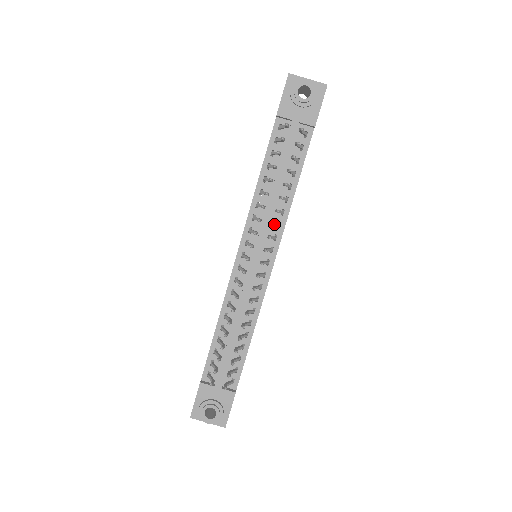
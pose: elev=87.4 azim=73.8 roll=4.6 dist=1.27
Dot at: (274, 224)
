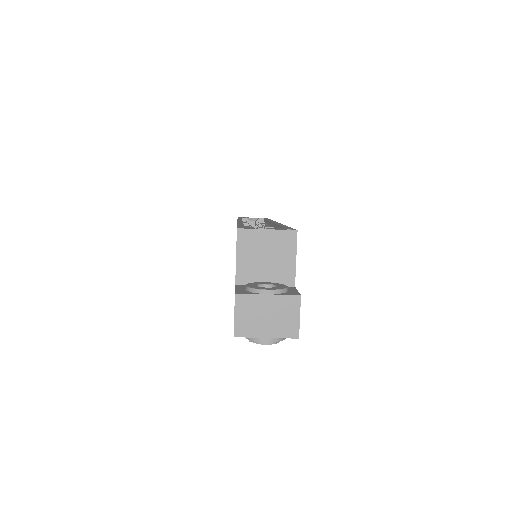
Dot at: occluded
